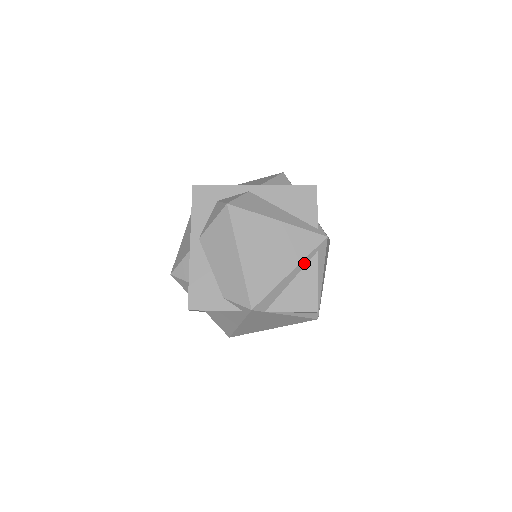
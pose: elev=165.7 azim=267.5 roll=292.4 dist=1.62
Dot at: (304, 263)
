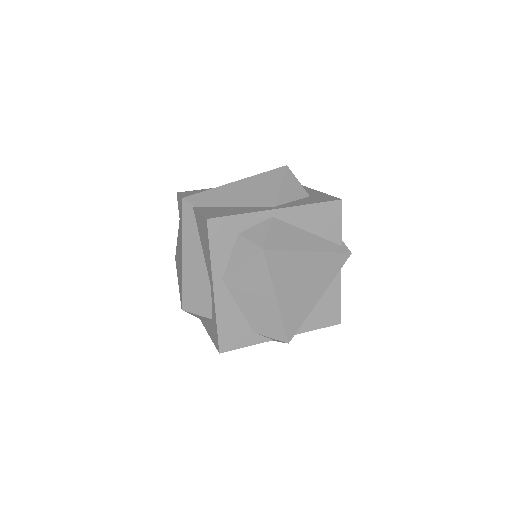
Dot at: (330, 283)
